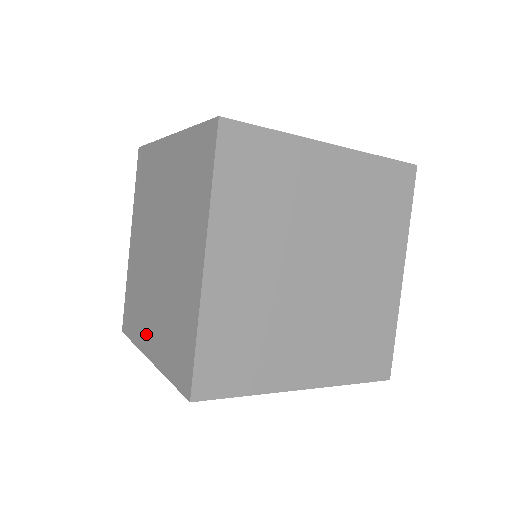
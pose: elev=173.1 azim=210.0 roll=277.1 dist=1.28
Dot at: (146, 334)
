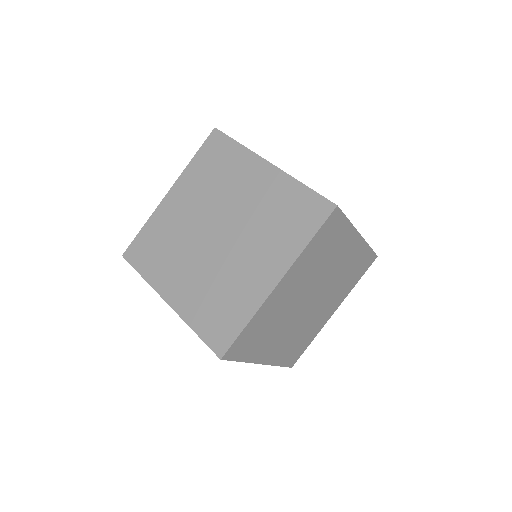
Dot at: (170, 283)
